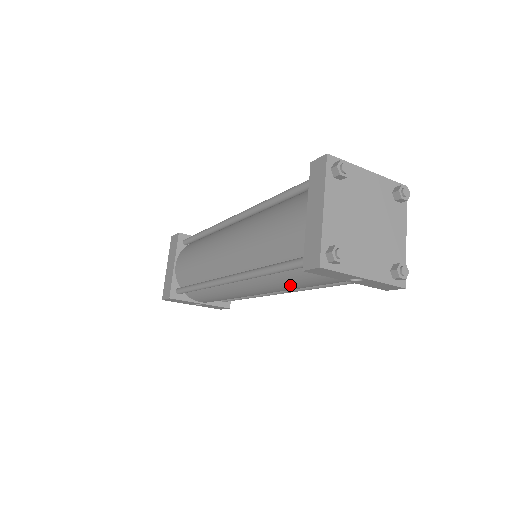
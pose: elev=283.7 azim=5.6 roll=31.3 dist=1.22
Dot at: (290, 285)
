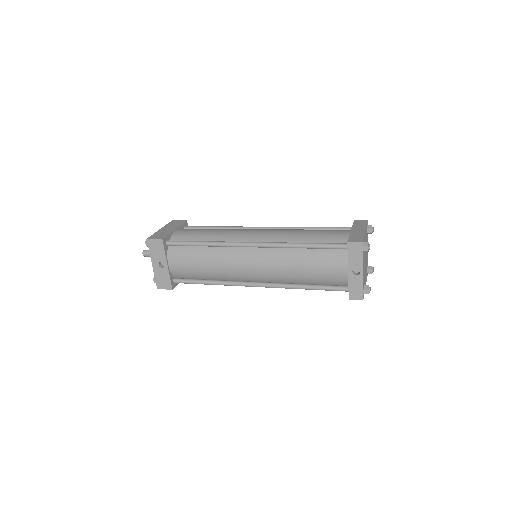
Dot at: (299, 265)
